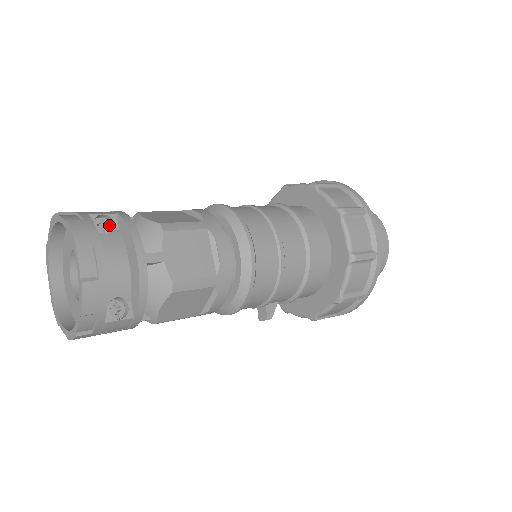
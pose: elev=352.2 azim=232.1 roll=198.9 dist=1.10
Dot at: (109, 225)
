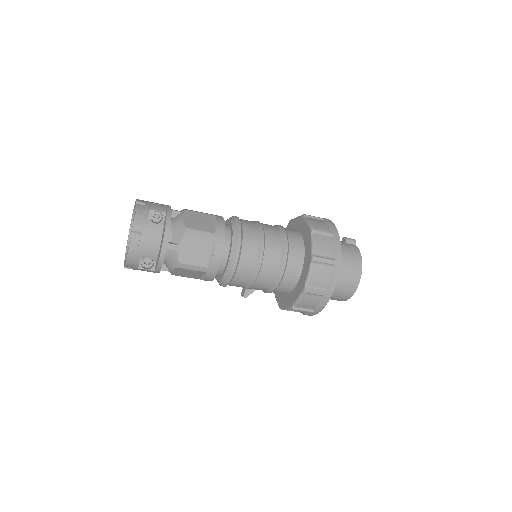
Dot at: (160, 217)
